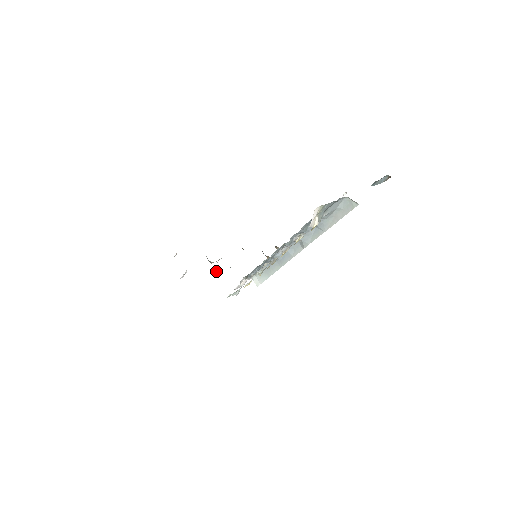
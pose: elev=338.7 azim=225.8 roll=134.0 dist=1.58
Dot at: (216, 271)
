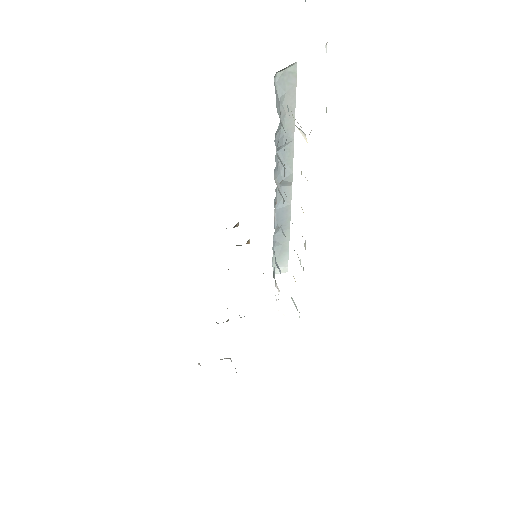
Dot at: occluded
